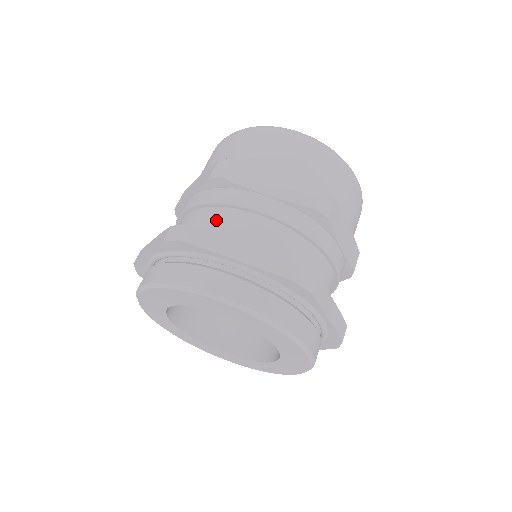
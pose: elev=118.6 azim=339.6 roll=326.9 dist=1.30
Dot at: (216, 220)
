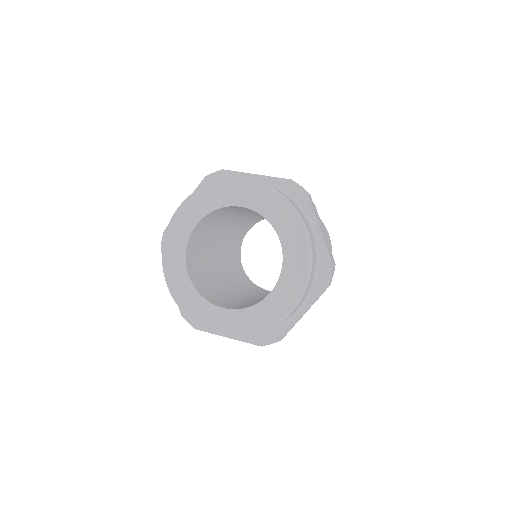
Dot at: occluded
